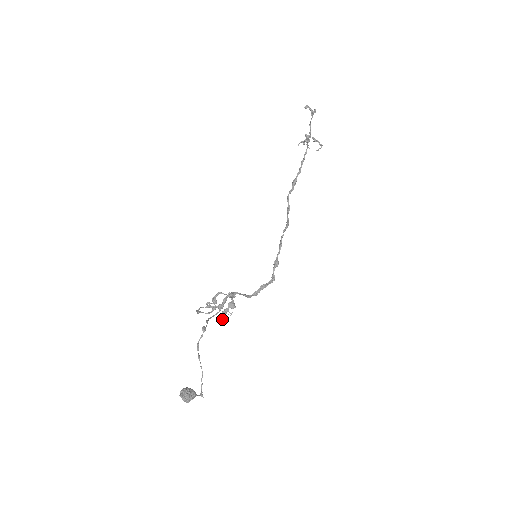
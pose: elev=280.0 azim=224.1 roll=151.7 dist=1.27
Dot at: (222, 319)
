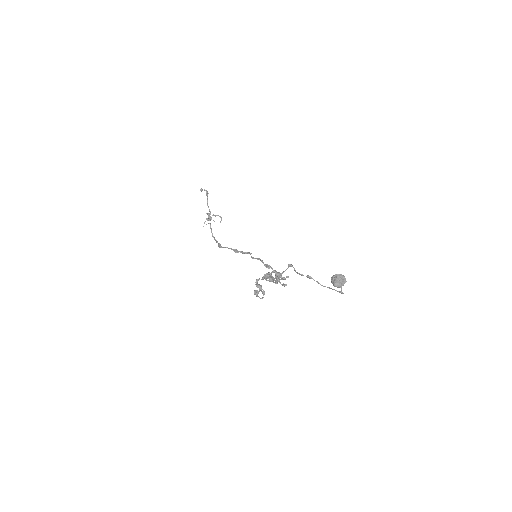
Dot at: (284, 279)
